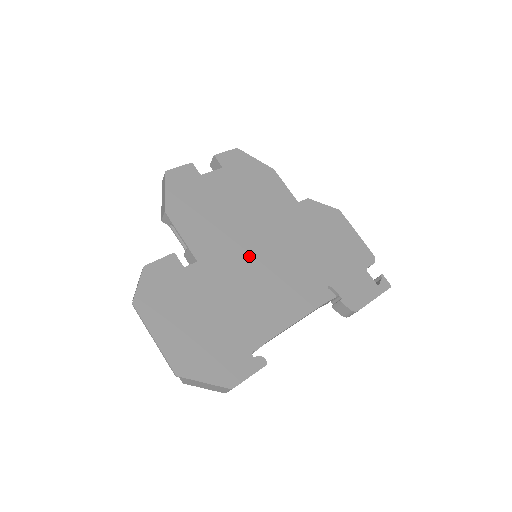
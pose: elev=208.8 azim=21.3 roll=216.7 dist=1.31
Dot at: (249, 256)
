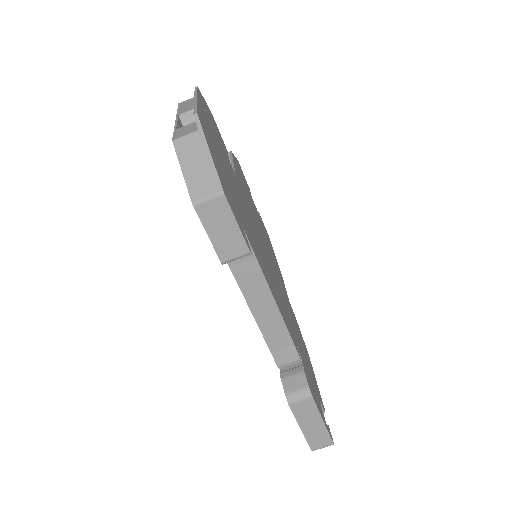
Dot at: occluded
